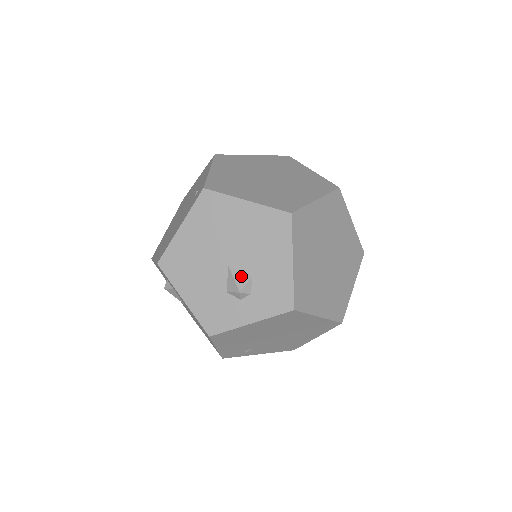
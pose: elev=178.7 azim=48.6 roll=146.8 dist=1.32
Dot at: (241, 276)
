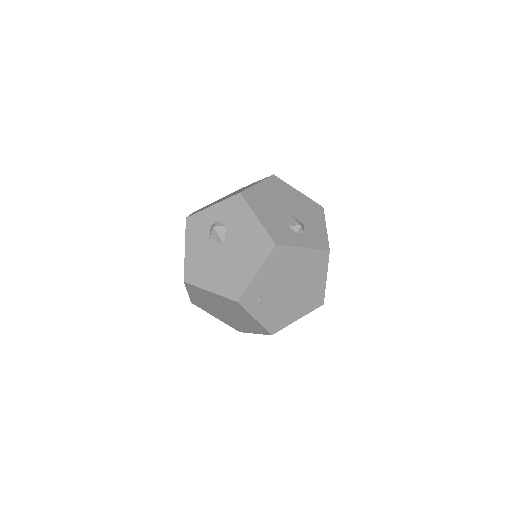
Dot at: (298, 221)
